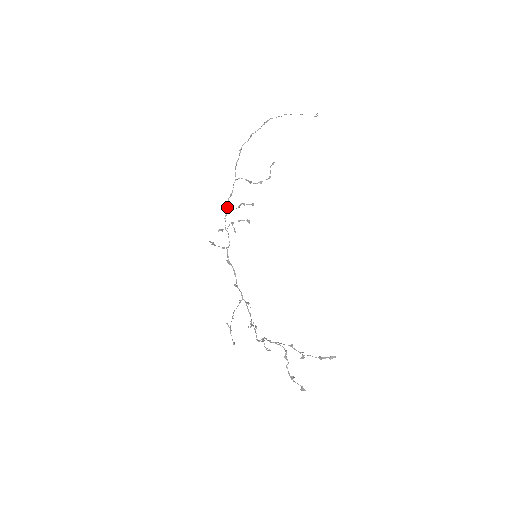
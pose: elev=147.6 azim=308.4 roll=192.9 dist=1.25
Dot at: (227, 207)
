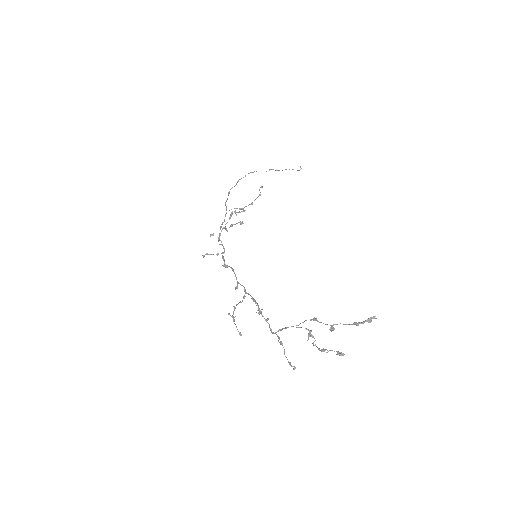
Dot at: occluded
